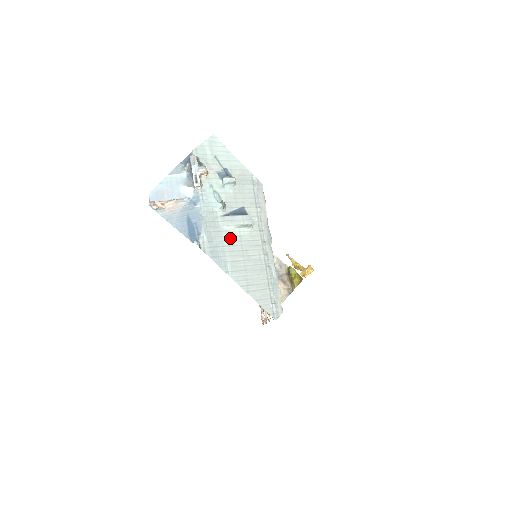
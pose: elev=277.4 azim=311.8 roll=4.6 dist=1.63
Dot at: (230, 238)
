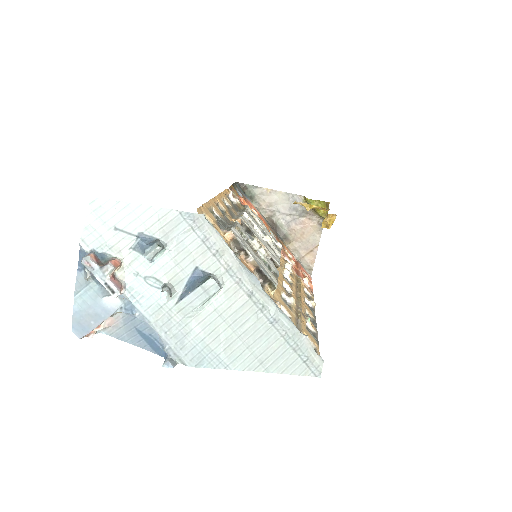
Dot at: (204, 323)
